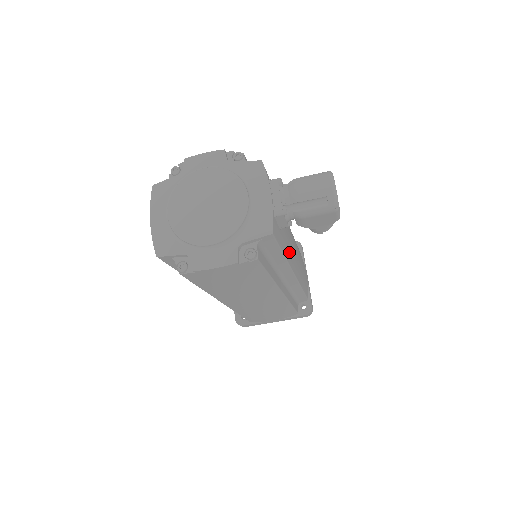
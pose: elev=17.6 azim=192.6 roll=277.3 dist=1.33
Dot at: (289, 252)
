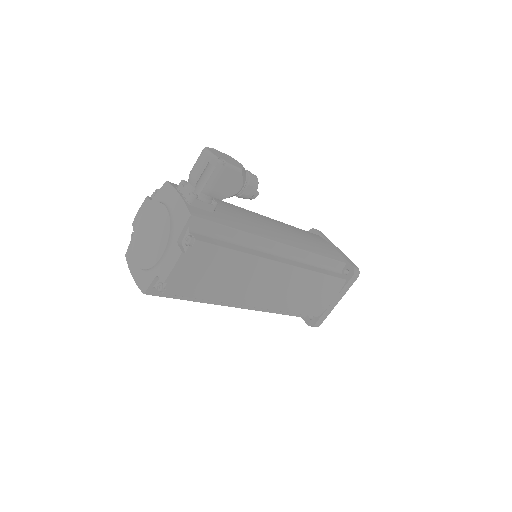
Dot at: (251, 228)
